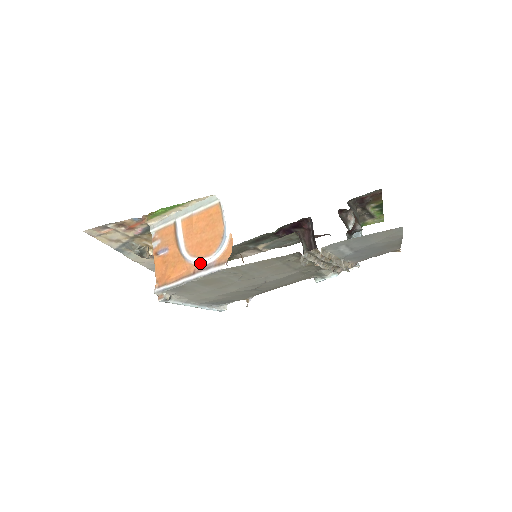
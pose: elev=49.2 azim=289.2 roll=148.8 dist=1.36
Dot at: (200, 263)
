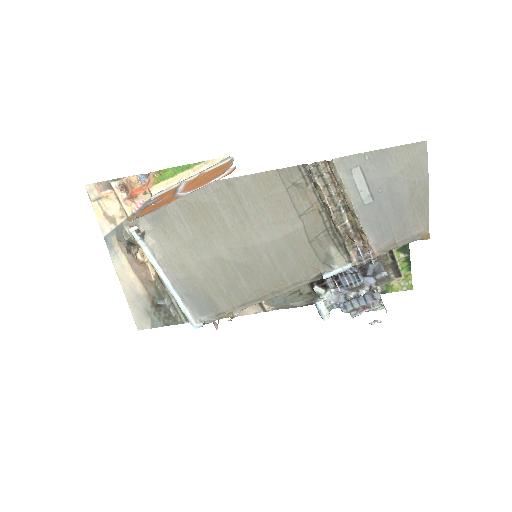
Dot at: occluded
